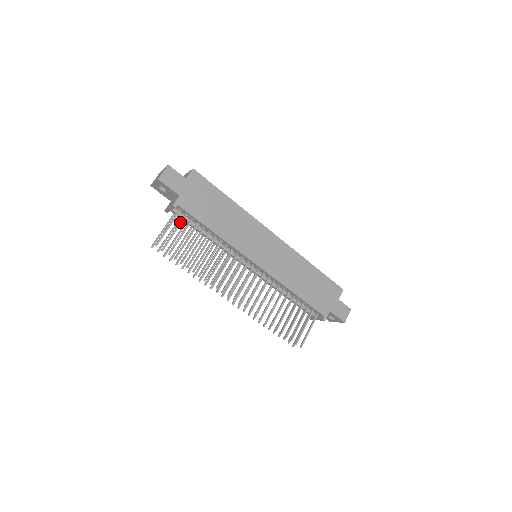
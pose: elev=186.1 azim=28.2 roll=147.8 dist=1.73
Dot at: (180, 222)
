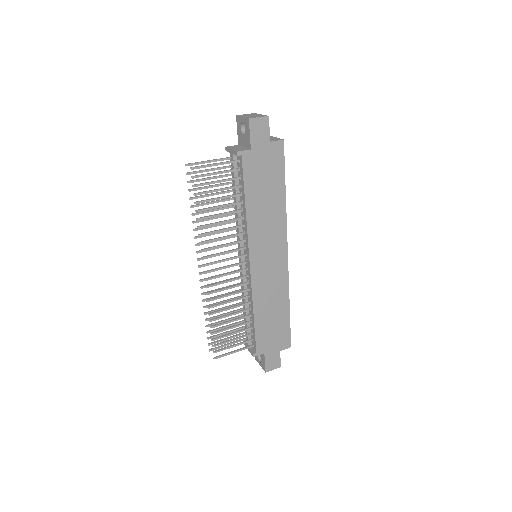
Dot at: (229, 170)
